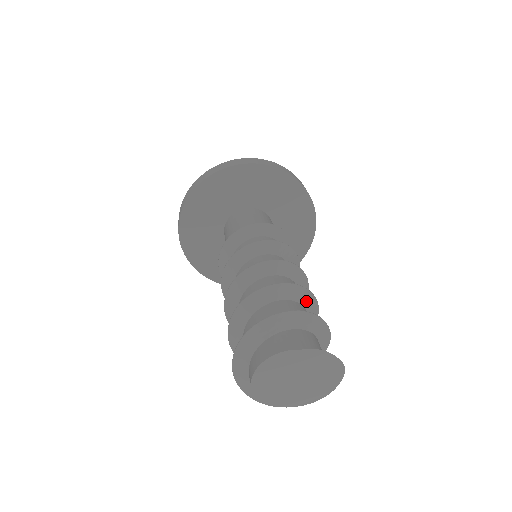
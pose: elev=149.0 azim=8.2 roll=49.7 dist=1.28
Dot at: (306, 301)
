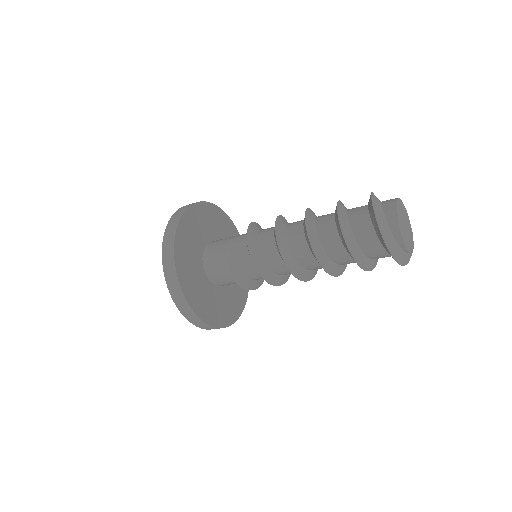
Dot at: occluded
